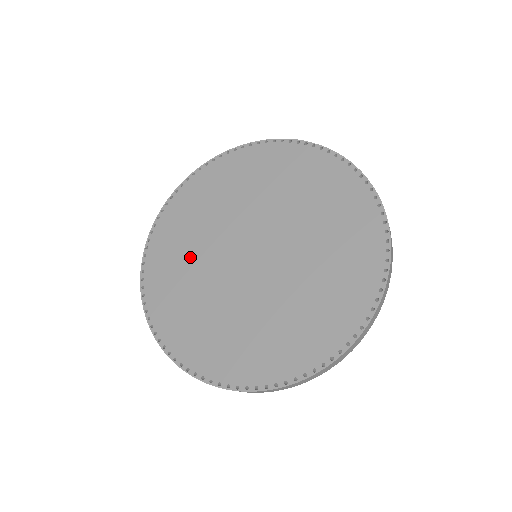
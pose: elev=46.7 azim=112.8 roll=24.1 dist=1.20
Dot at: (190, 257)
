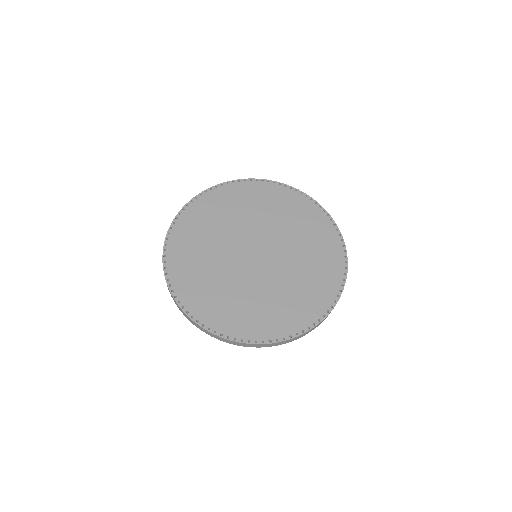
Dot at: (212, 232)
